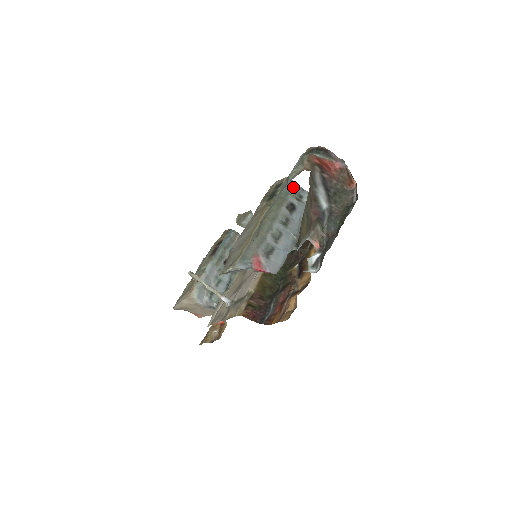
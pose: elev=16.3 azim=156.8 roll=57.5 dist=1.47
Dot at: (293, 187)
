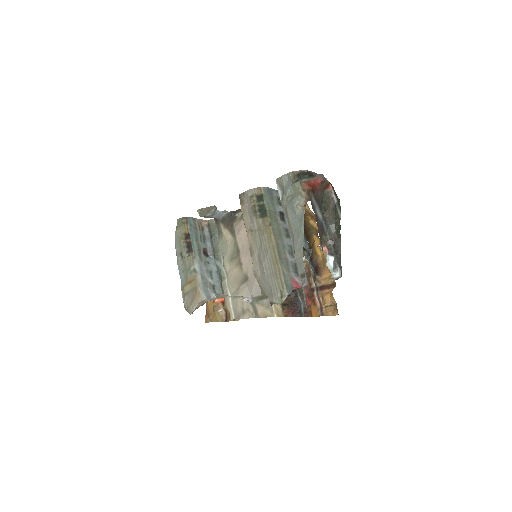
Dot at: (271, 194)
